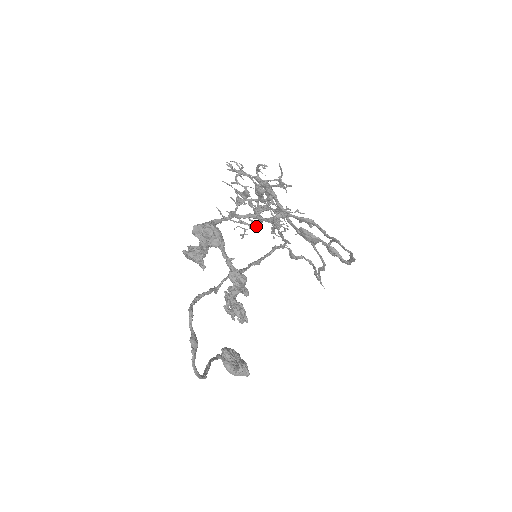
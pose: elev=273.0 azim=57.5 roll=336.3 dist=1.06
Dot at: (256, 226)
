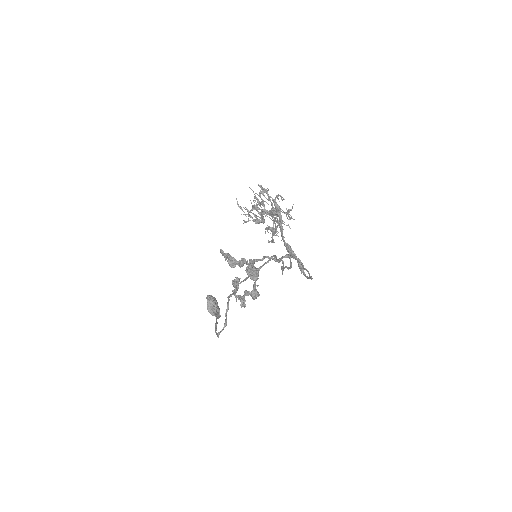
Dot at: (258, 222)
